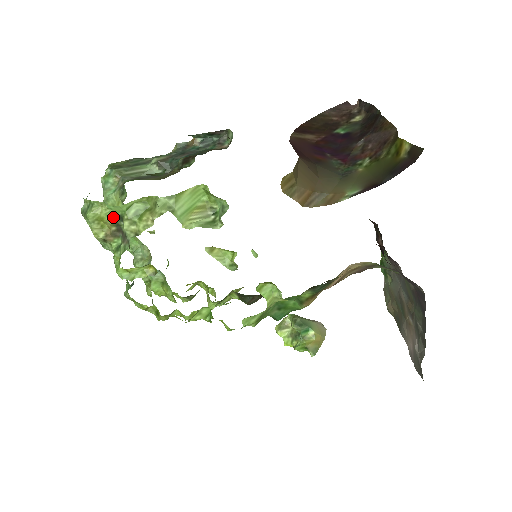
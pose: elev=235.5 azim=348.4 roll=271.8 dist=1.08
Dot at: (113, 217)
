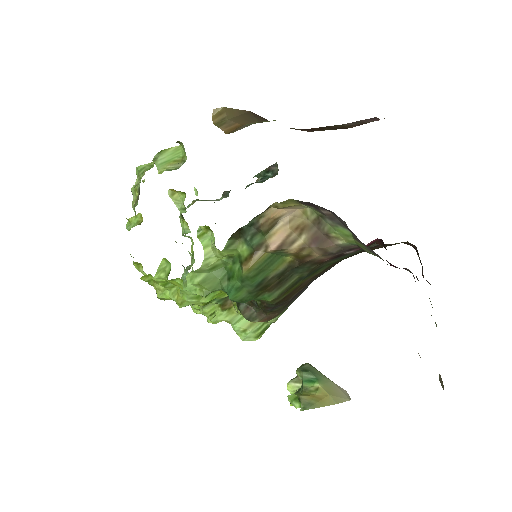
Dot at: (139, 184)
